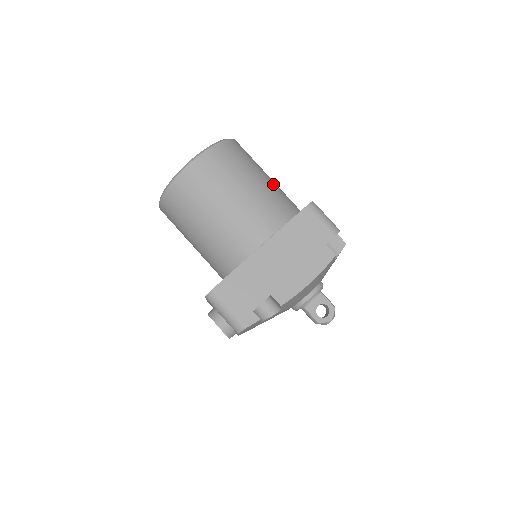
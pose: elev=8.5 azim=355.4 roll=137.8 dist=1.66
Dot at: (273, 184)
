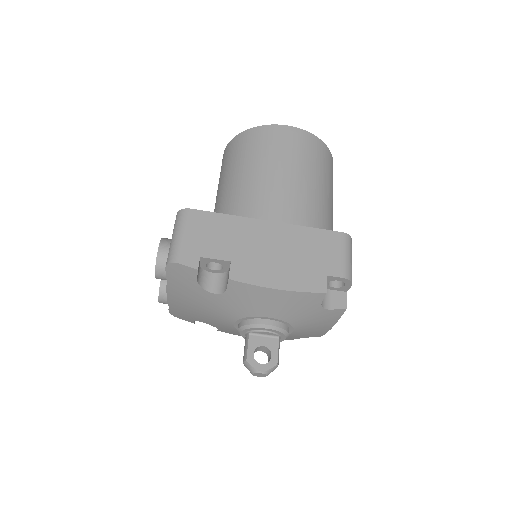
Dot at: (330, 208)
